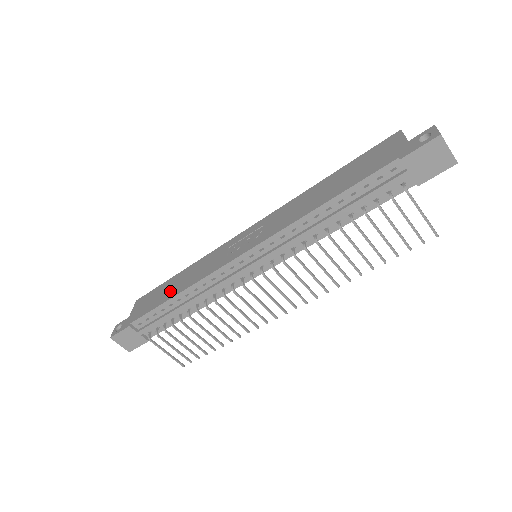
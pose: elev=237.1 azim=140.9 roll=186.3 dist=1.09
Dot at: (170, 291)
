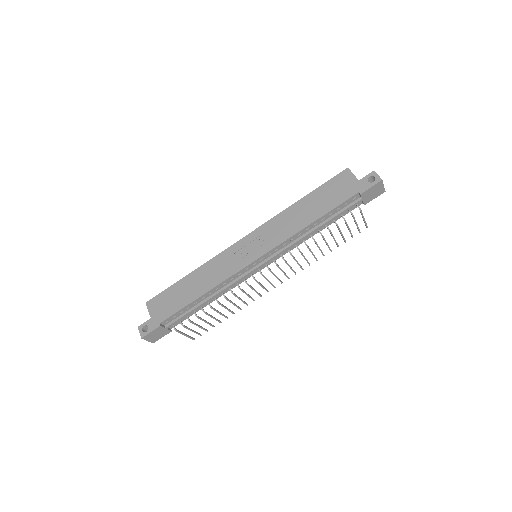
Dot at: (190, 292)
